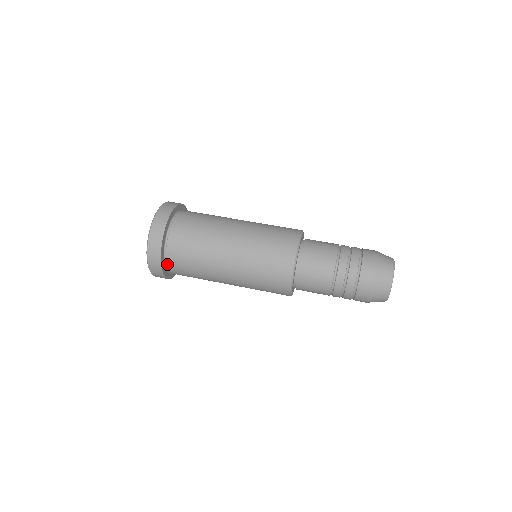
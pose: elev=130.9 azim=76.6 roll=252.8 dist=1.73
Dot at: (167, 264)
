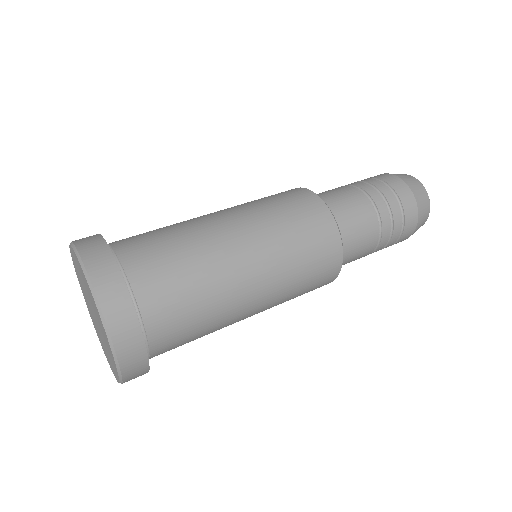
Dot at: (127, 275)
